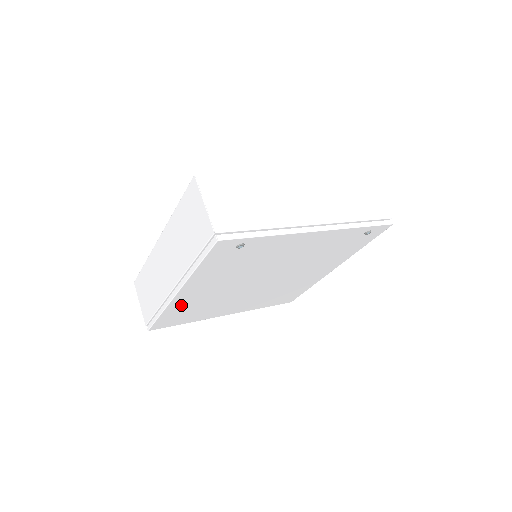
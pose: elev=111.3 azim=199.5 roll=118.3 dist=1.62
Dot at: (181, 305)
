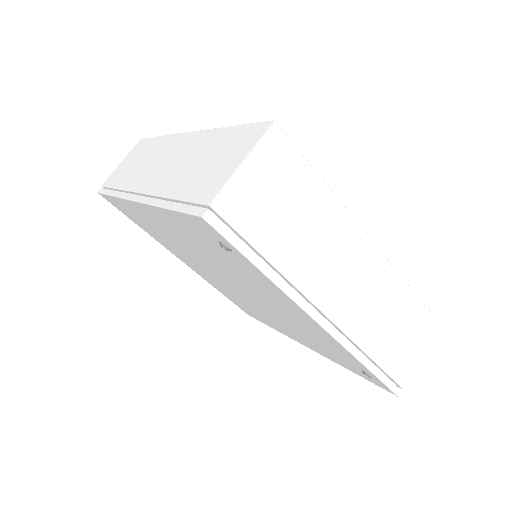
Dot at: (138, 212)
